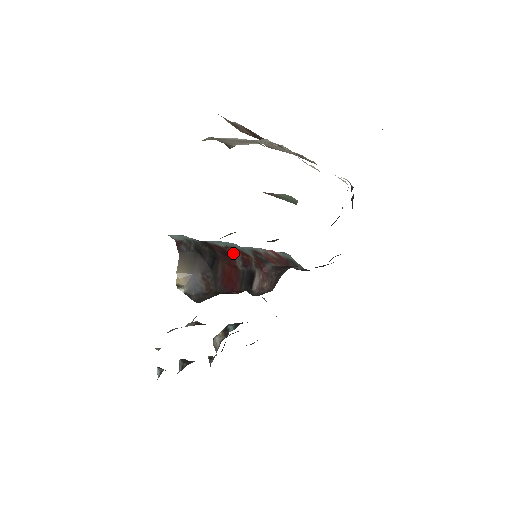
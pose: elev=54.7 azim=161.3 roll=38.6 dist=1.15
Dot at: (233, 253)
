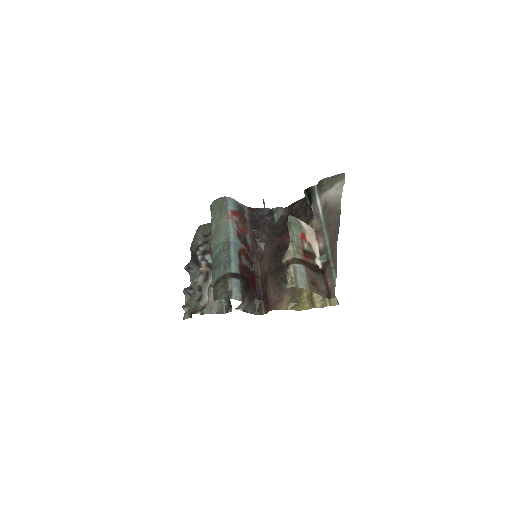
Dot at: (245, 263)
